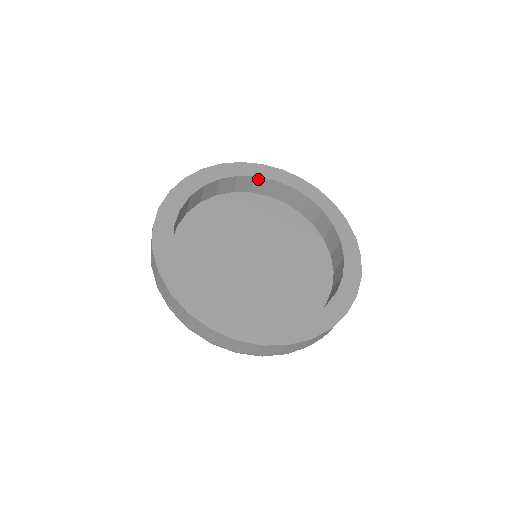
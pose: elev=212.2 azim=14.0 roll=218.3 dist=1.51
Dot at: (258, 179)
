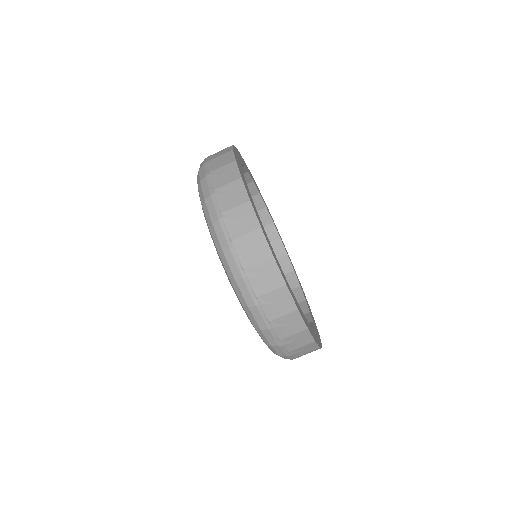
Dot at: (264, 210)
